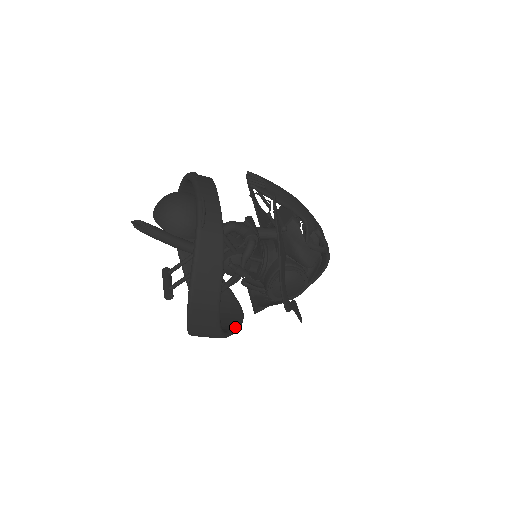
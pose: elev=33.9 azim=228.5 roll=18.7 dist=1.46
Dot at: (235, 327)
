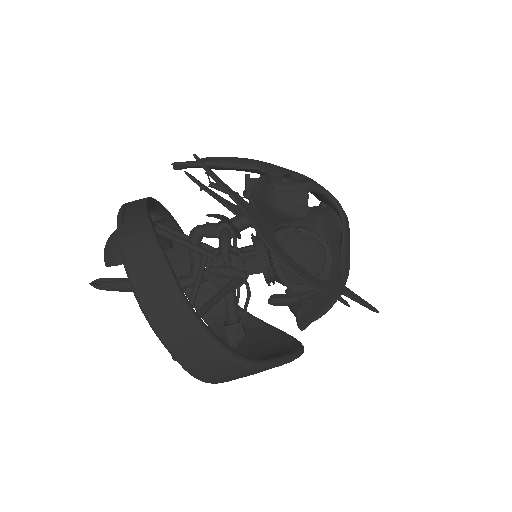
Dot at: (279, 357)
